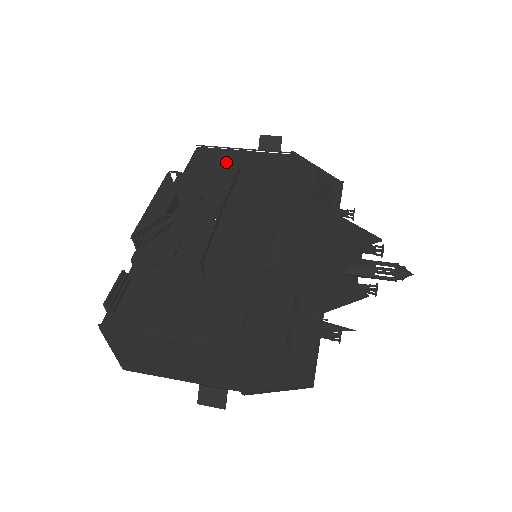
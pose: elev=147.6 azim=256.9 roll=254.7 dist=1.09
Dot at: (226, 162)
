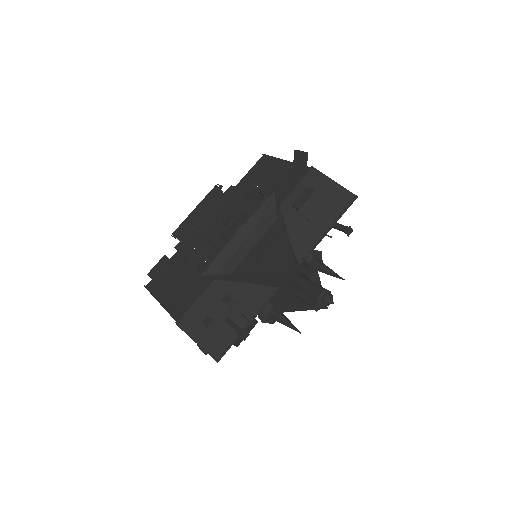
Dot at: (268, 173)
